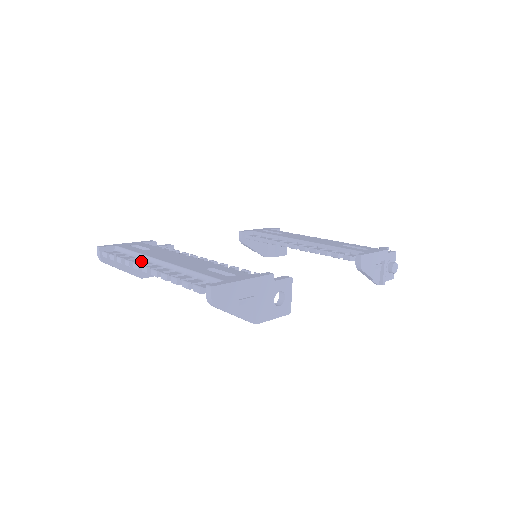
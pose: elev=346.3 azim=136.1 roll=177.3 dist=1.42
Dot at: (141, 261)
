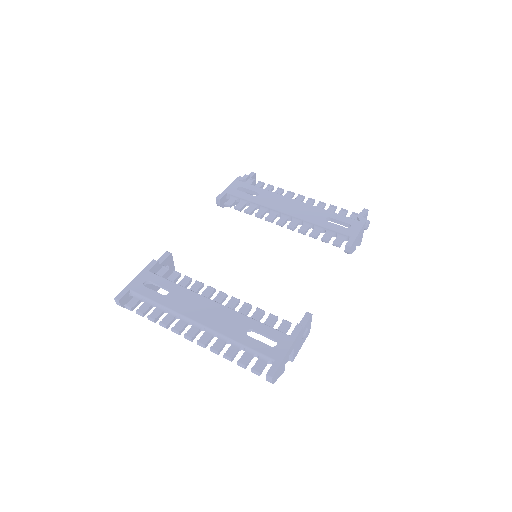
Dot at: (173, 318)
